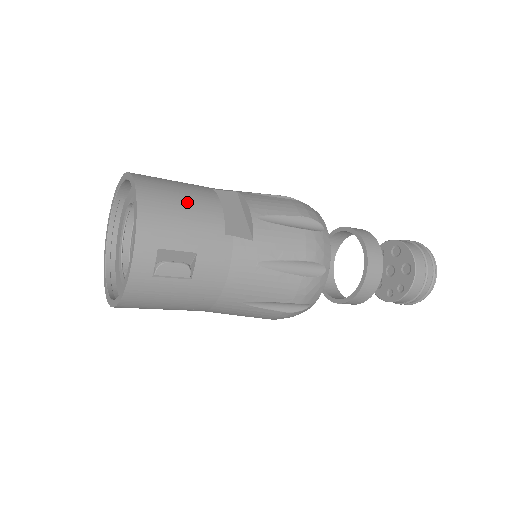
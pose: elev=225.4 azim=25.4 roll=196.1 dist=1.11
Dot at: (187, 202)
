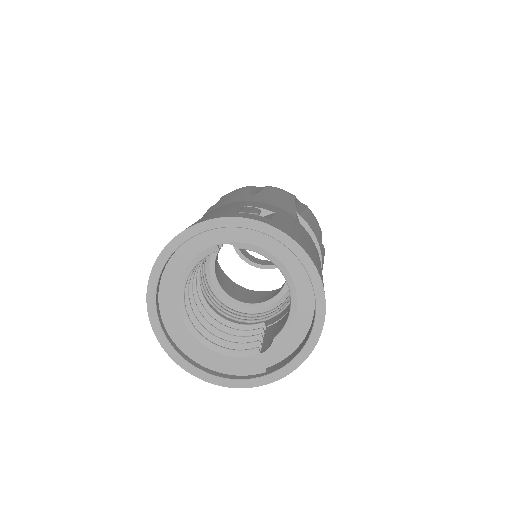
Dot at: occluded
